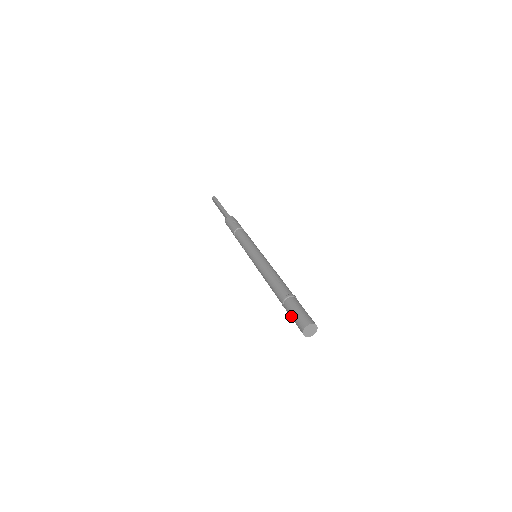
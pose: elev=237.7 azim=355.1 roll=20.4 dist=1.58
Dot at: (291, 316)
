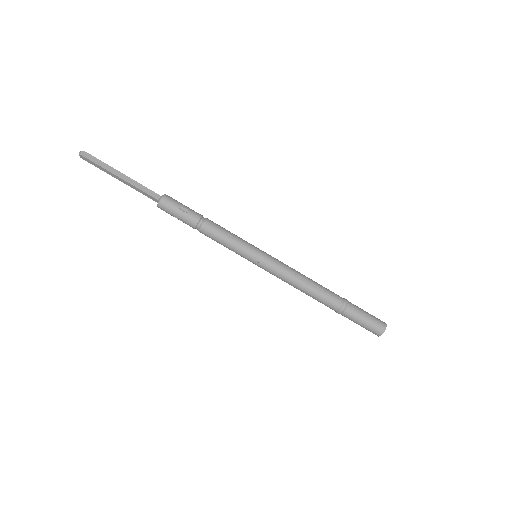
Dot at: (358, 324)
